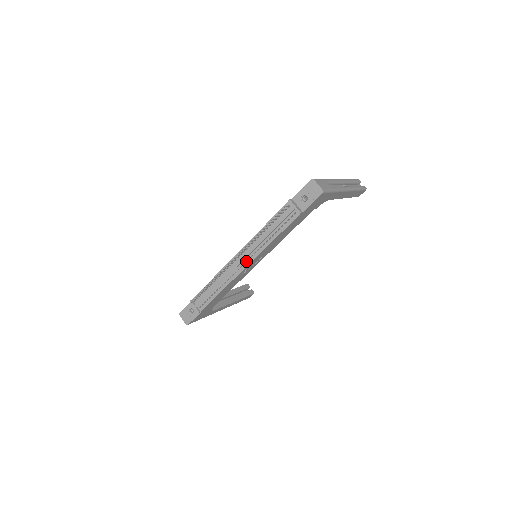
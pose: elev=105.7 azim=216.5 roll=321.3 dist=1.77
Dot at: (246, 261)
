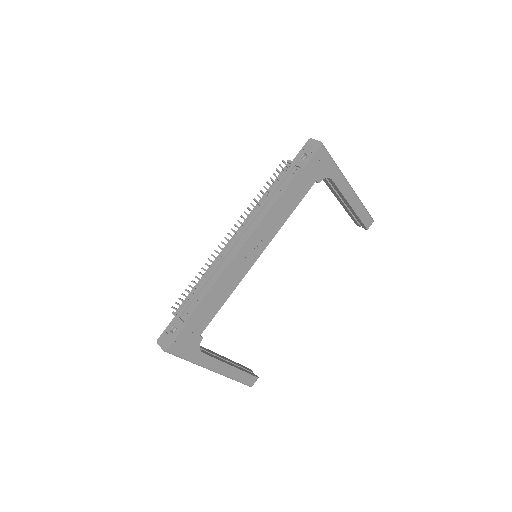
Dot at: (243, 240)
